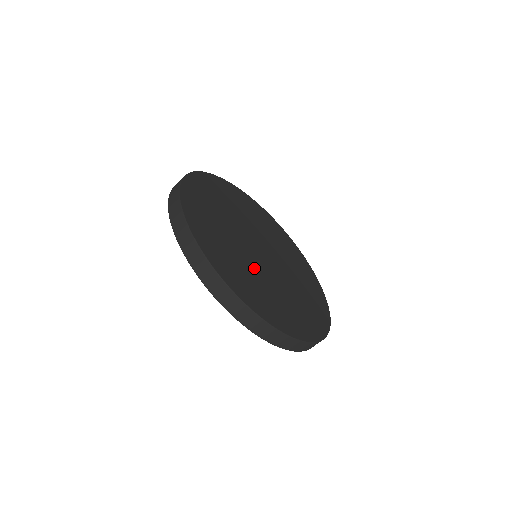
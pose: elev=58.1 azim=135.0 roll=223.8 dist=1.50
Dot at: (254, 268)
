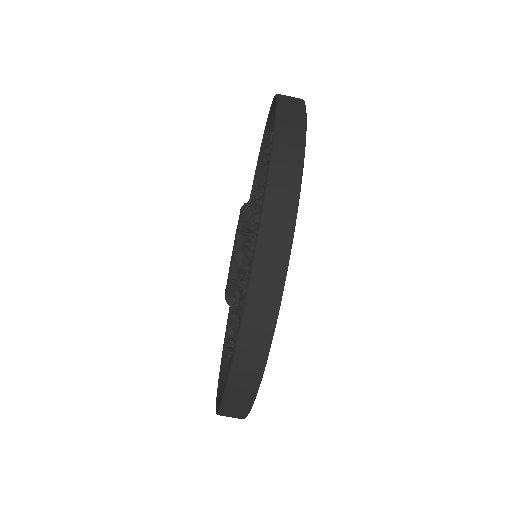
Dot at: occluded
